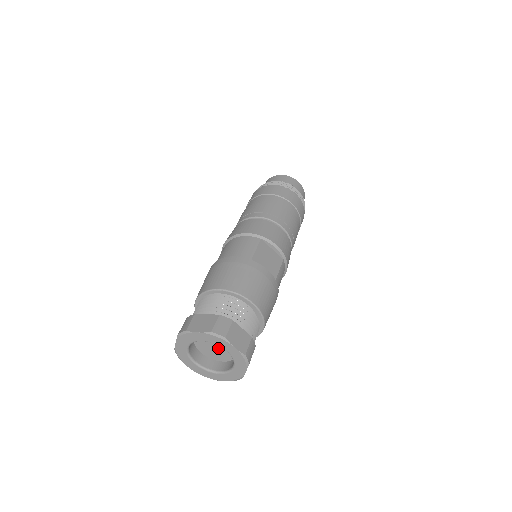
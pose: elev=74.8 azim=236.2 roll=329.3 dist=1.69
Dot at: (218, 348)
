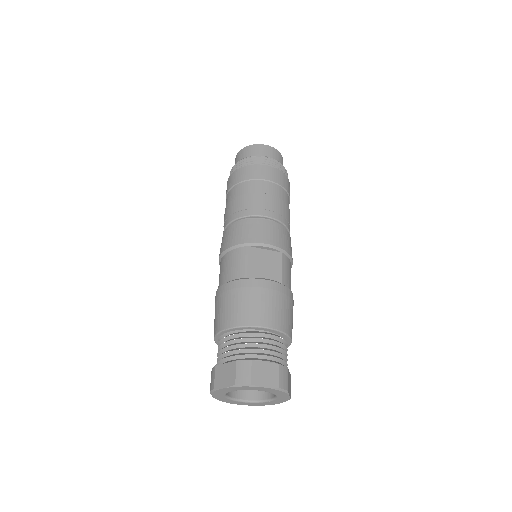
Dot at: occluded
